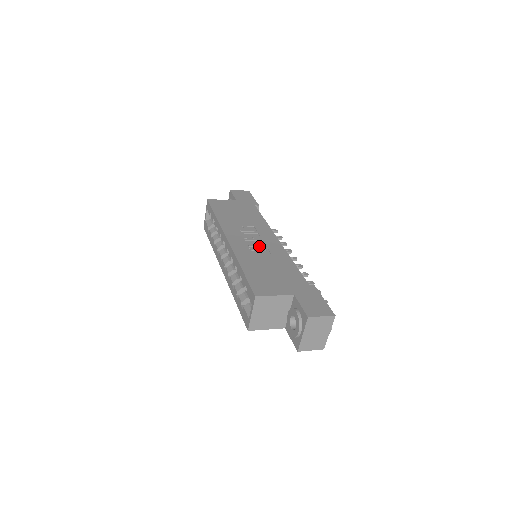
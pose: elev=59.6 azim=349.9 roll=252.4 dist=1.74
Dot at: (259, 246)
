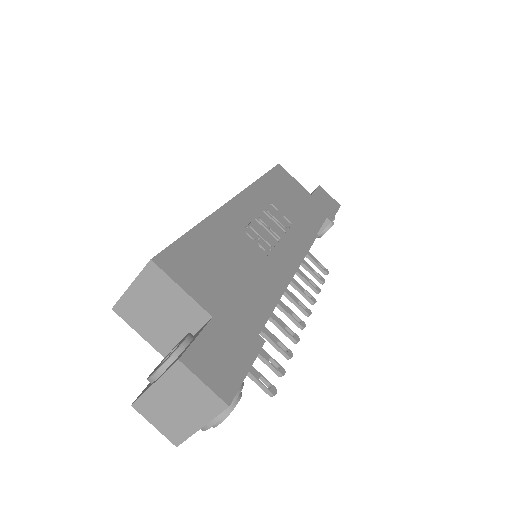
Dot at: (264, 238)
